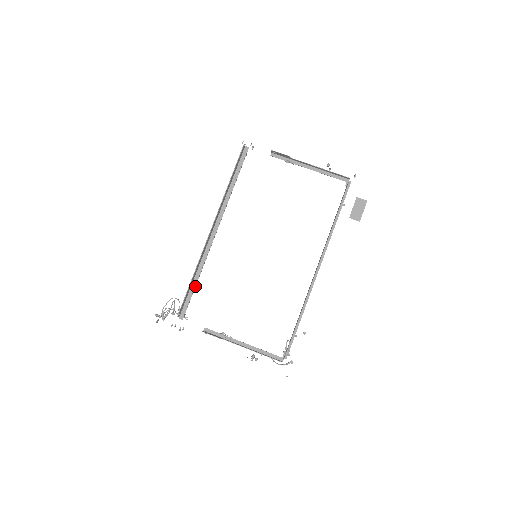
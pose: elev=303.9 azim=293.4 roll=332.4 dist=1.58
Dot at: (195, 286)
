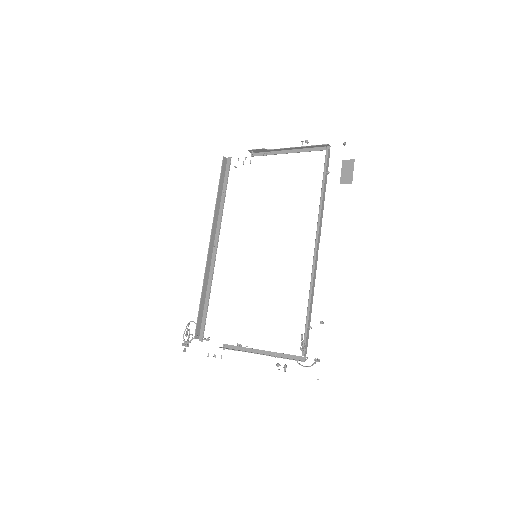
Dot at: (208, 304)
